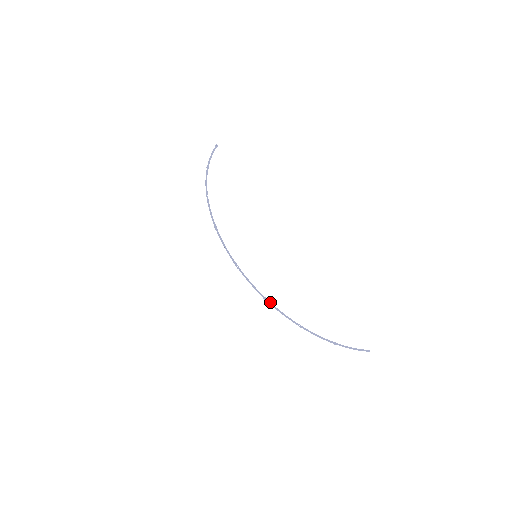
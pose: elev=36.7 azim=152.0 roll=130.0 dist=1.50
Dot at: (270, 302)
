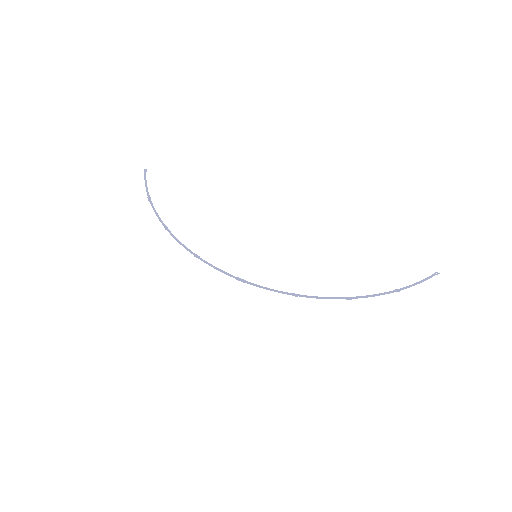
Dot at: (301, 295)
